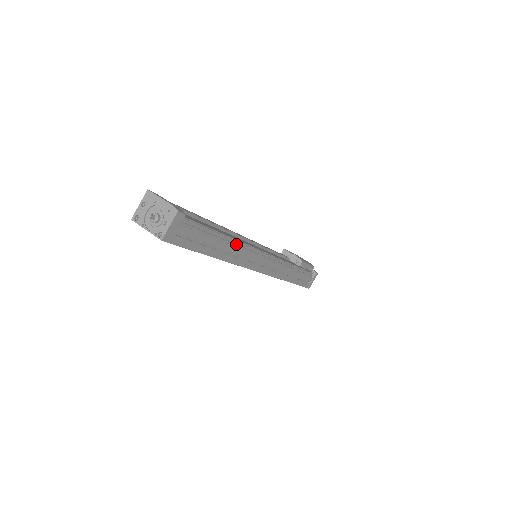
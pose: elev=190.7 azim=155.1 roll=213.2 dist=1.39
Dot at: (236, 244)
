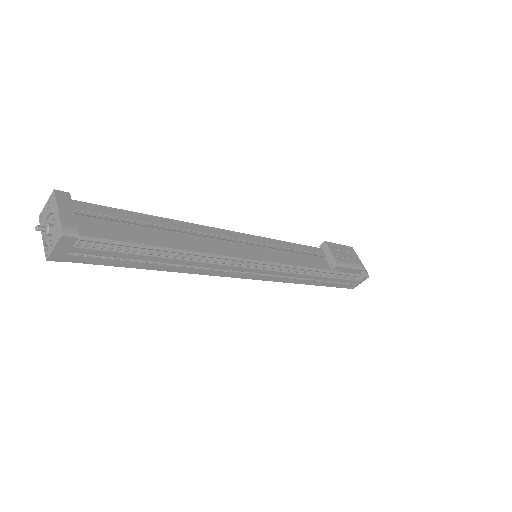
Dot at: (195, 257)
